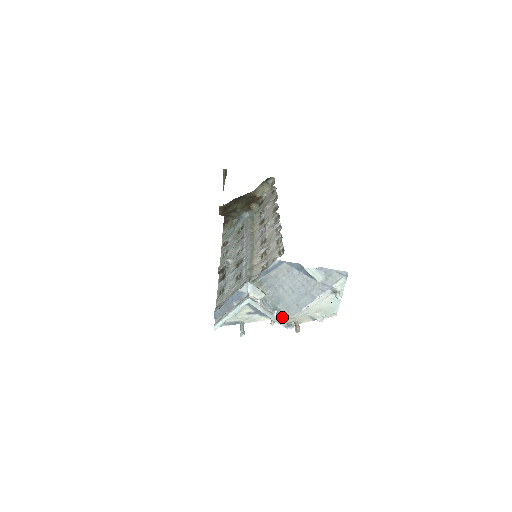
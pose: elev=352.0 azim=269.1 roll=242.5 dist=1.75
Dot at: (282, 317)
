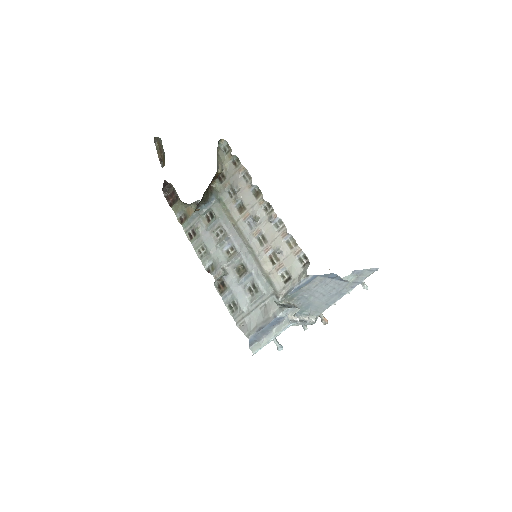
Dot at: (311, 317)
